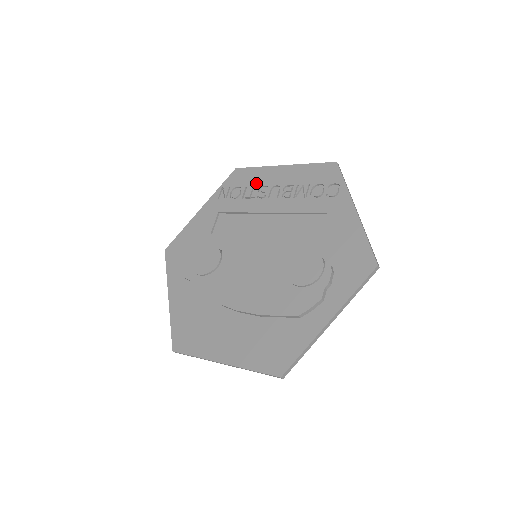
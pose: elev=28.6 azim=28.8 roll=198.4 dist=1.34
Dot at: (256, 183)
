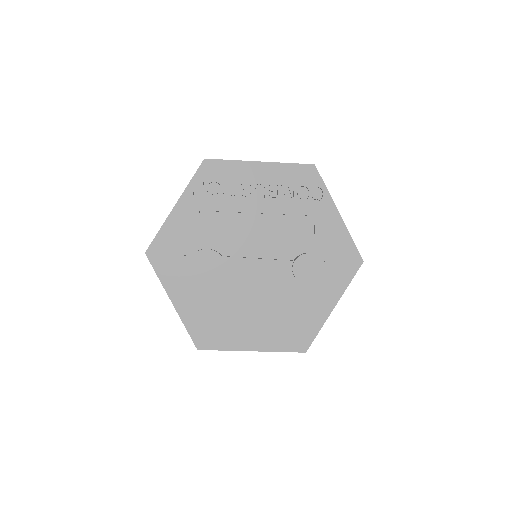
Dot at: (235, 180)
